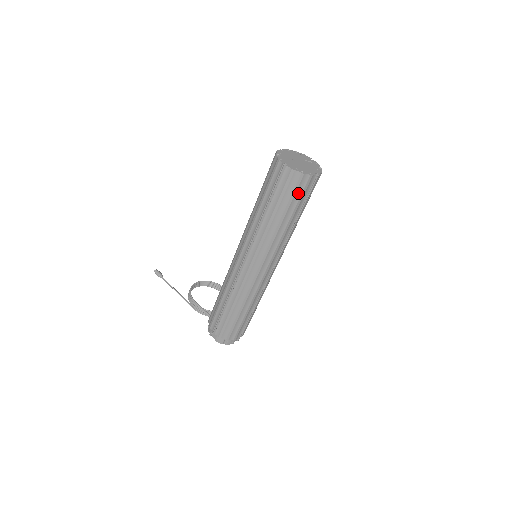
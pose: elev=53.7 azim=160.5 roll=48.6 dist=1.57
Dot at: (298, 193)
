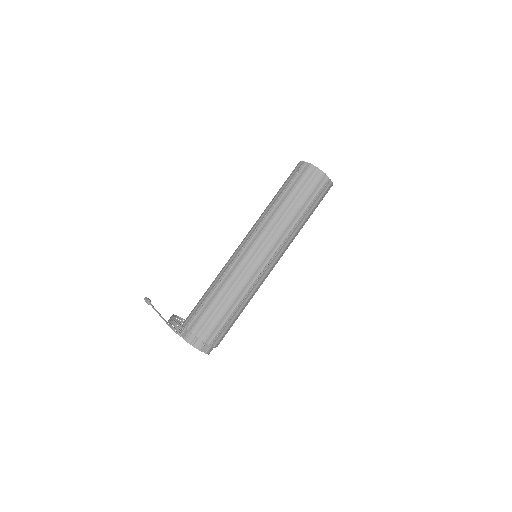
Dot at: (311, 185)
